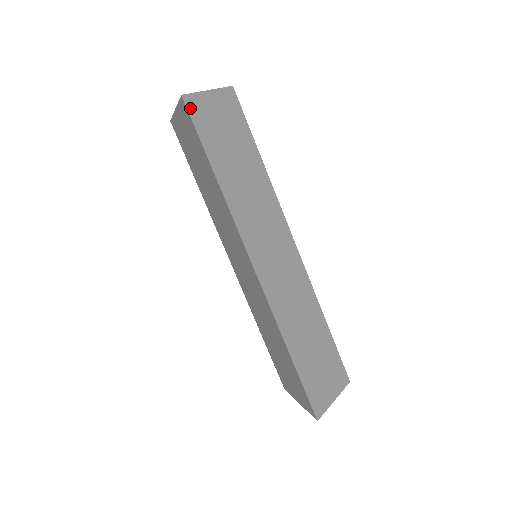
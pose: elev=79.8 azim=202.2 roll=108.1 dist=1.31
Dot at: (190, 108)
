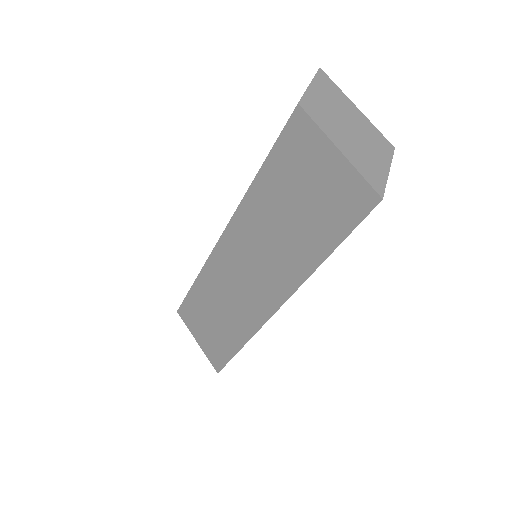
Dot at: (373, 207)
